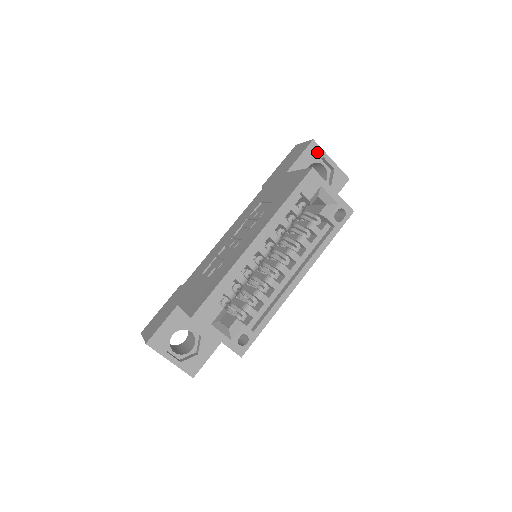
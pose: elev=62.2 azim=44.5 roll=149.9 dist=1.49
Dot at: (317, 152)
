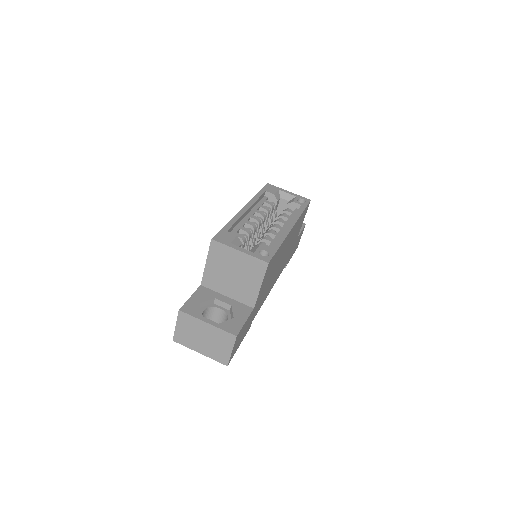
Dot at: occluded
